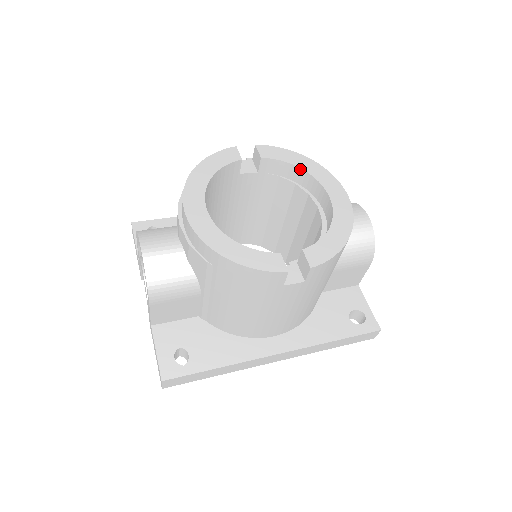
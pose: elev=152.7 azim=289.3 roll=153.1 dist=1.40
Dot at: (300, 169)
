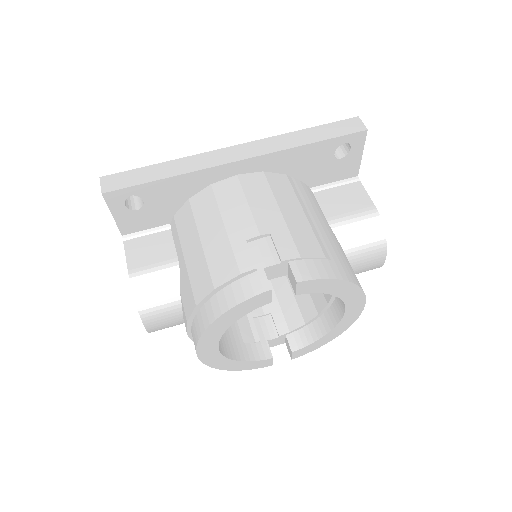
Dot at: (334, 295)
